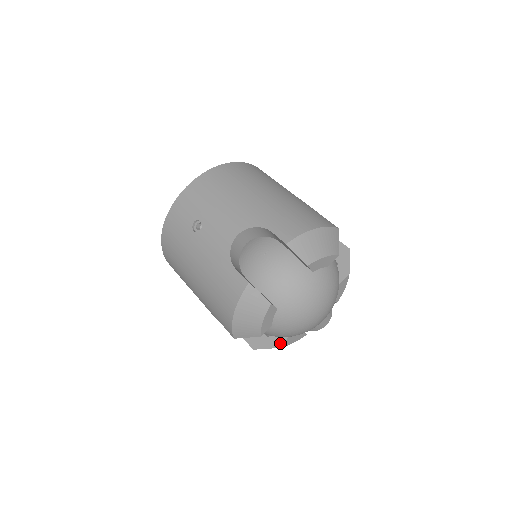
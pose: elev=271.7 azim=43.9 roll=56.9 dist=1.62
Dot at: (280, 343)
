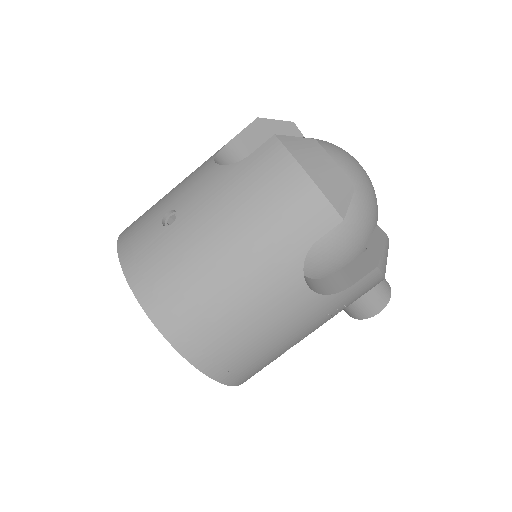
Dot at: (381, 233)
